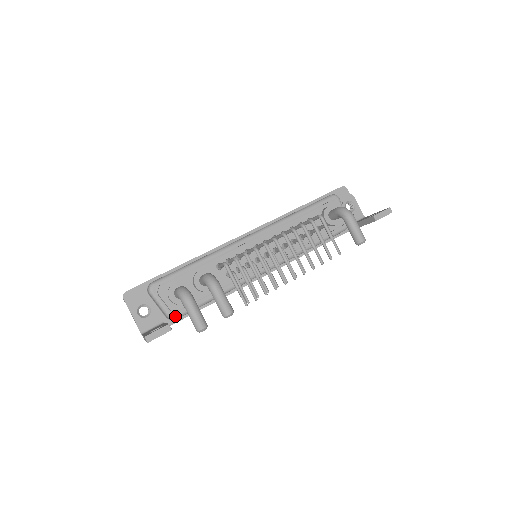
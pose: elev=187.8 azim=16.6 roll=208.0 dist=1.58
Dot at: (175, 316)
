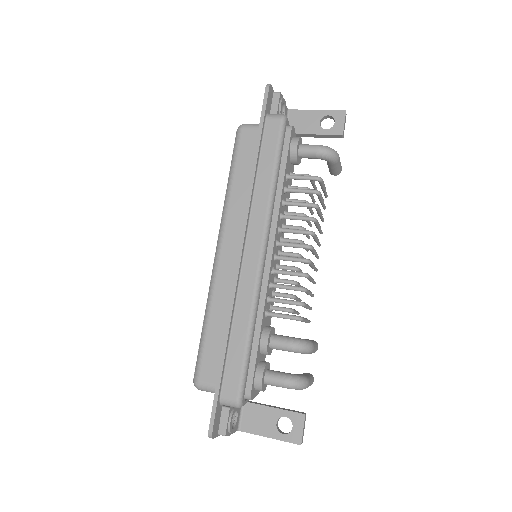
Dot at: occluded
